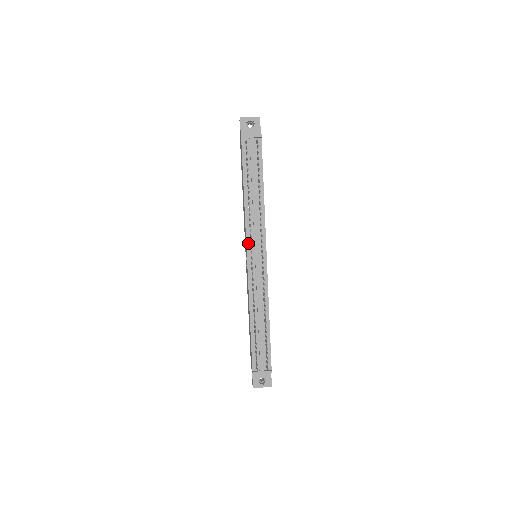
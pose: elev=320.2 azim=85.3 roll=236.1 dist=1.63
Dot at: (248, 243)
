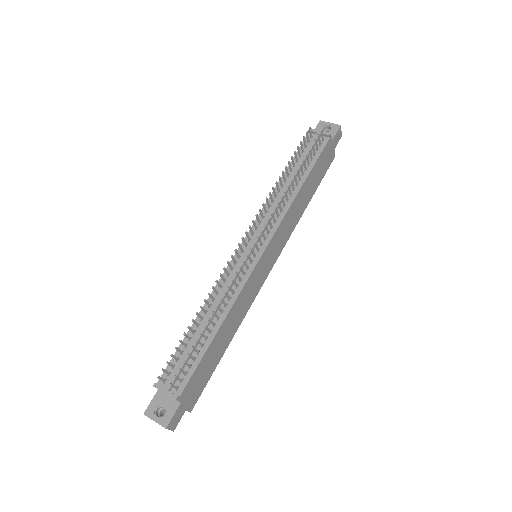
Dot at: (252, 229)
